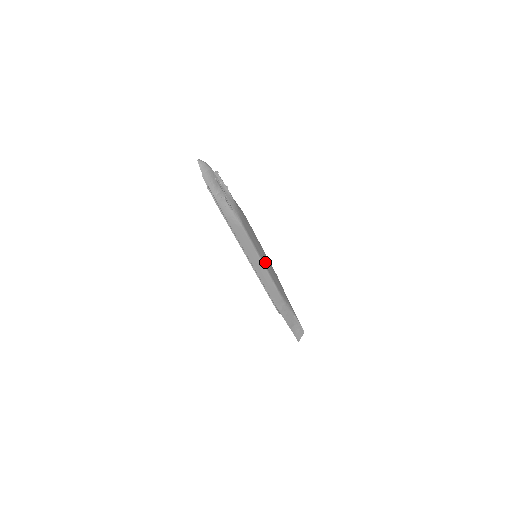
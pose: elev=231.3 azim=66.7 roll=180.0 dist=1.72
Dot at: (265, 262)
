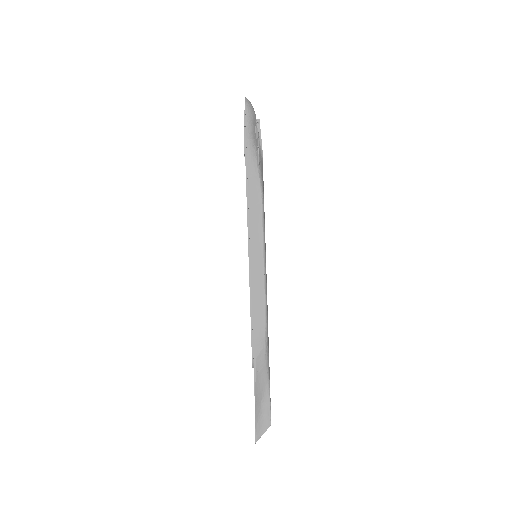
Dot at: occluded
